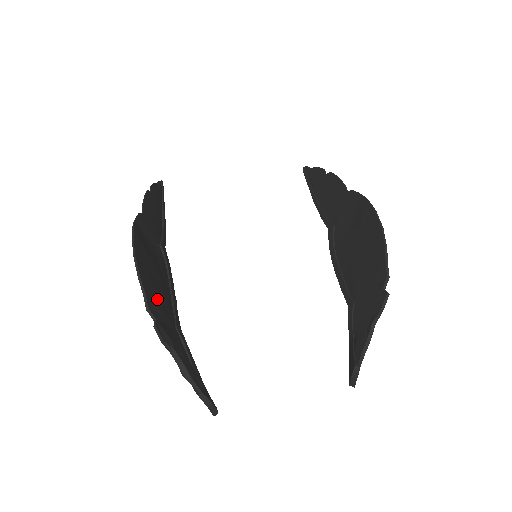
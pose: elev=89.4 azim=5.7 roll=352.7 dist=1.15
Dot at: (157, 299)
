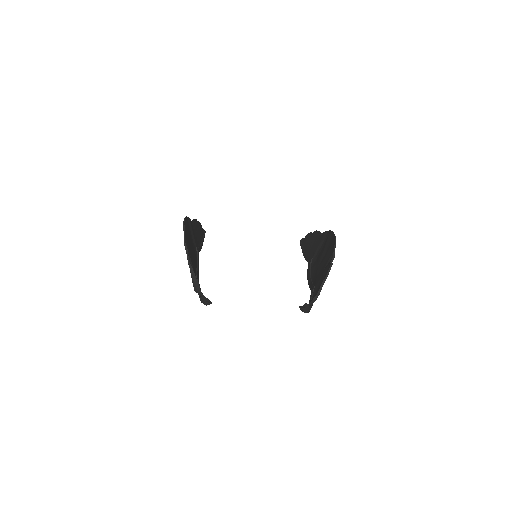
Dot at: (190, 251)
